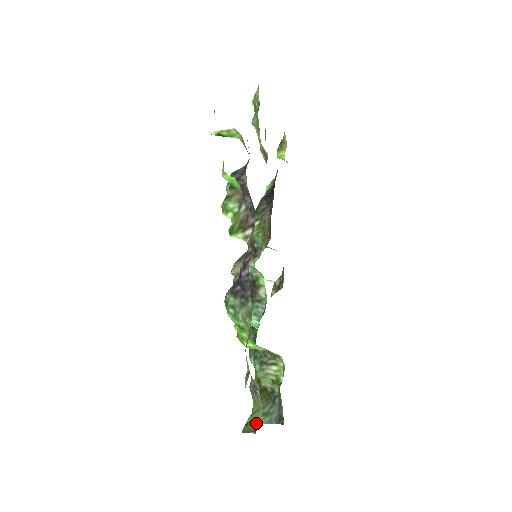
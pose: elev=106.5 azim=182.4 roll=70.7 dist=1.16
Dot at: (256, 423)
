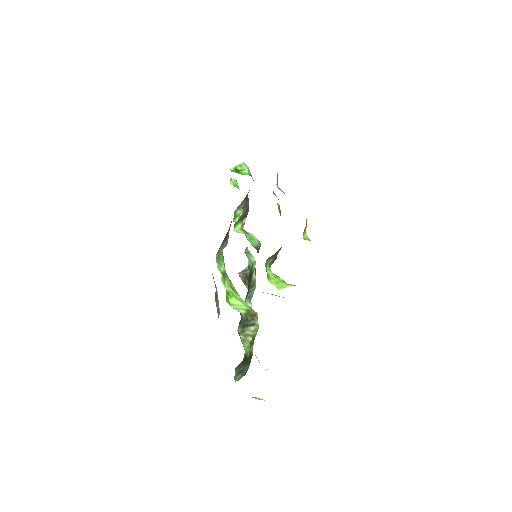
Dot at: occluded
